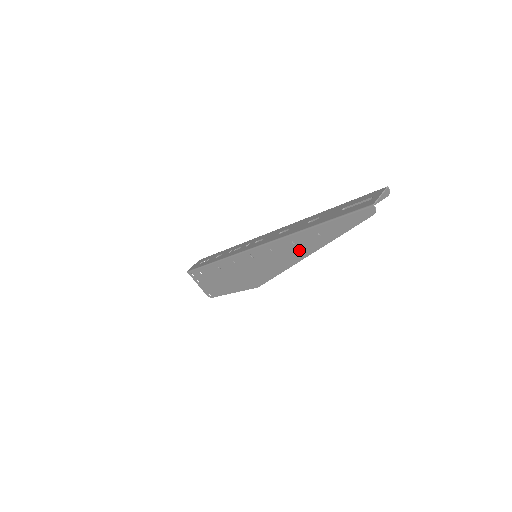
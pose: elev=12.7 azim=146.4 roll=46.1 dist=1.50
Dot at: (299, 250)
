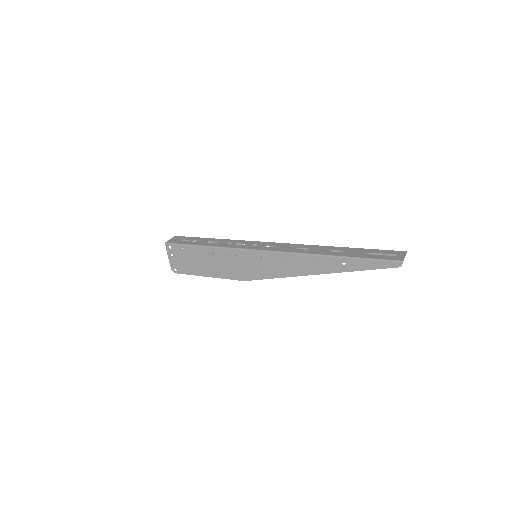
Dot at: (314, 268)
